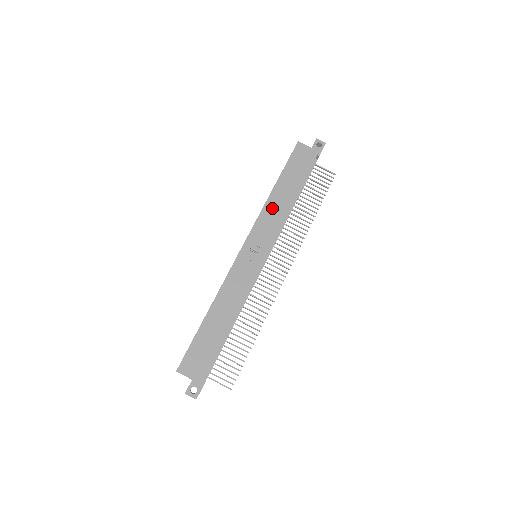
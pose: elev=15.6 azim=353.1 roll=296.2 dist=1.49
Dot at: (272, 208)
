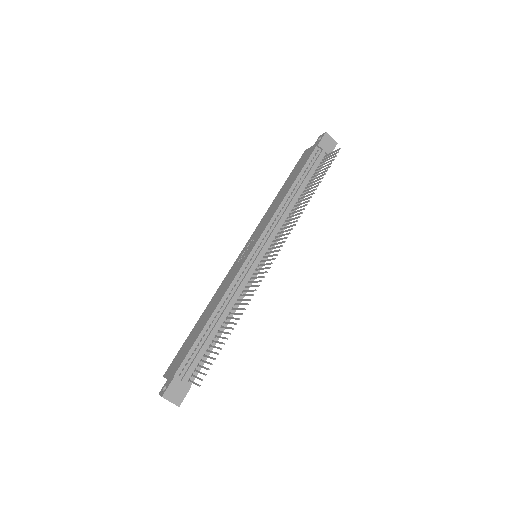
Dot at: (271, 209)
